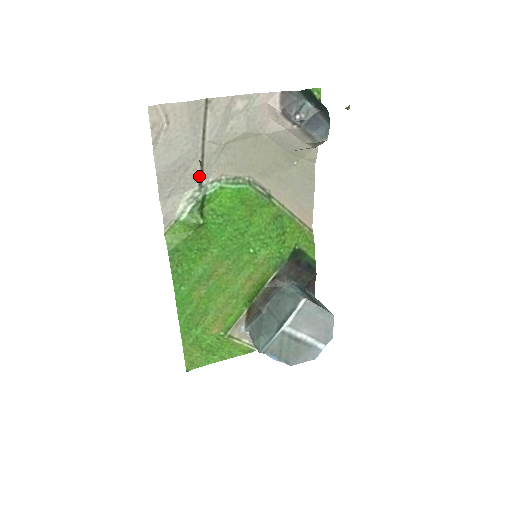
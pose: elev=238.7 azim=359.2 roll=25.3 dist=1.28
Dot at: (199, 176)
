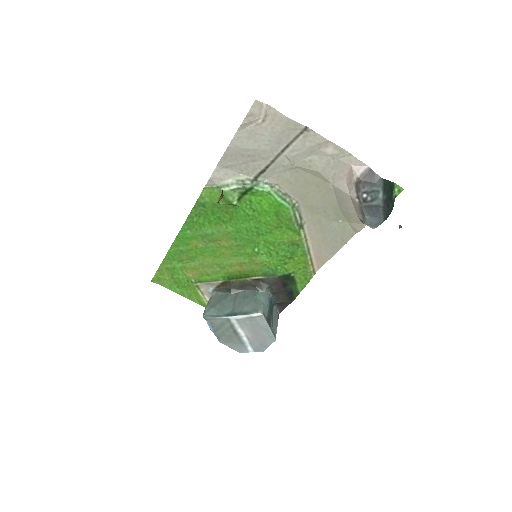
Dot at: (259, 172)
